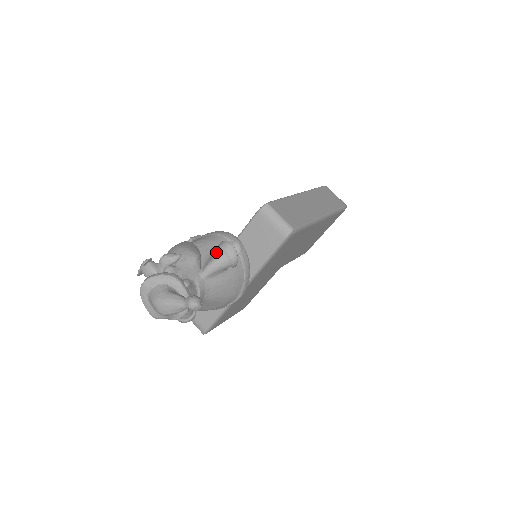
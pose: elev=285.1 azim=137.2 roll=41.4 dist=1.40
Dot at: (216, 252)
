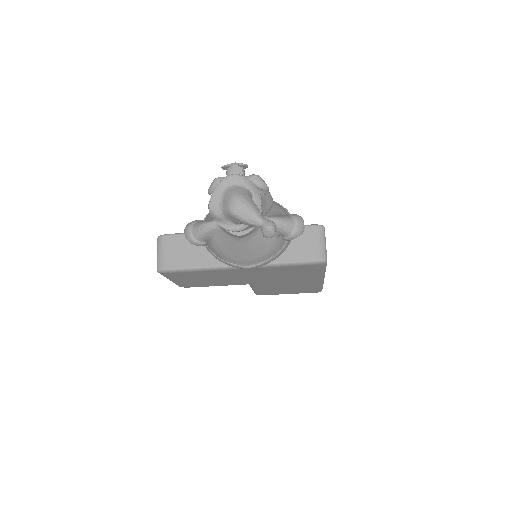
Dot at: (287, 216)
